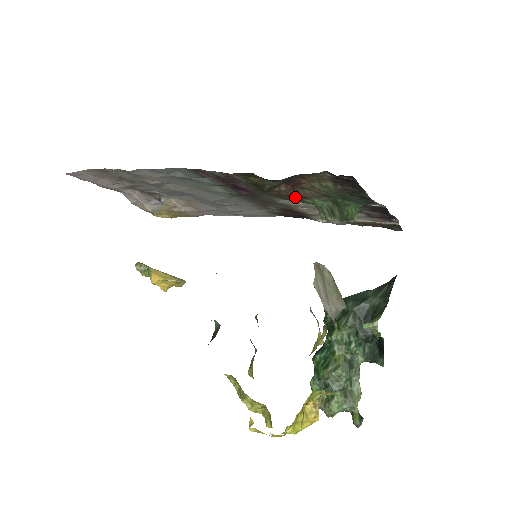
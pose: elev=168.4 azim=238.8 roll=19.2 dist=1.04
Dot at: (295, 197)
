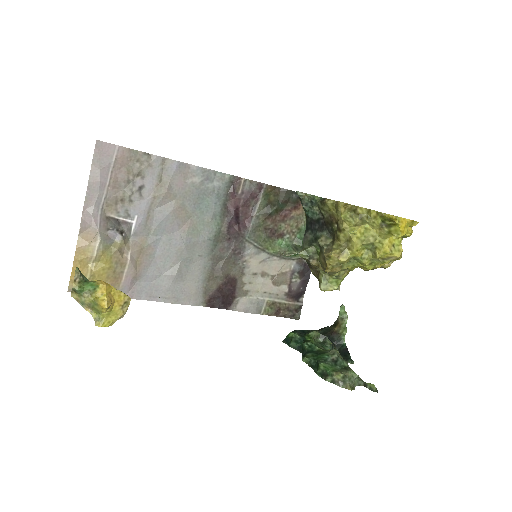
Dot at: (275, 234)
